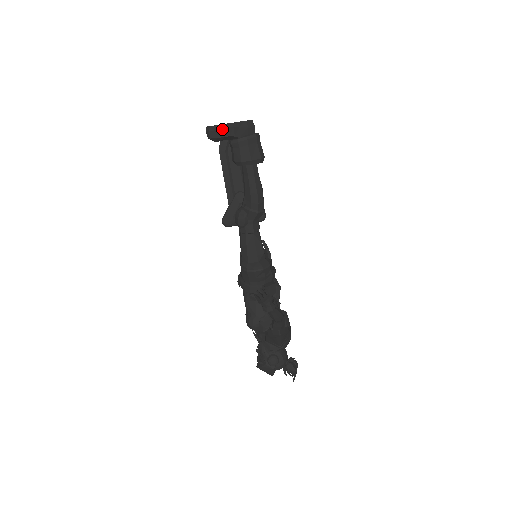
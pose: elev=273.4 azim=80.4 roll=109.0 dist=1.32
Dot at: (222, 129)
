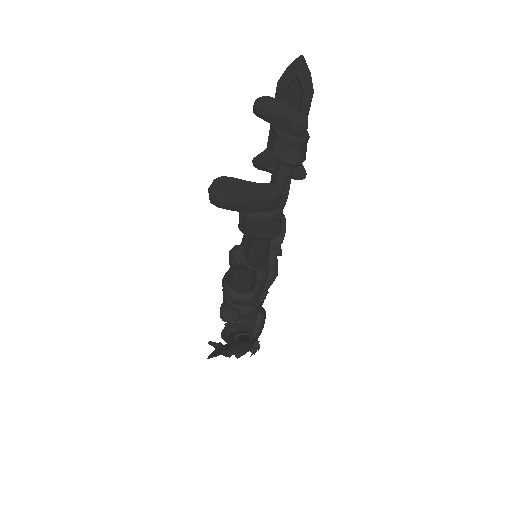
Dot at: (227, 204)
